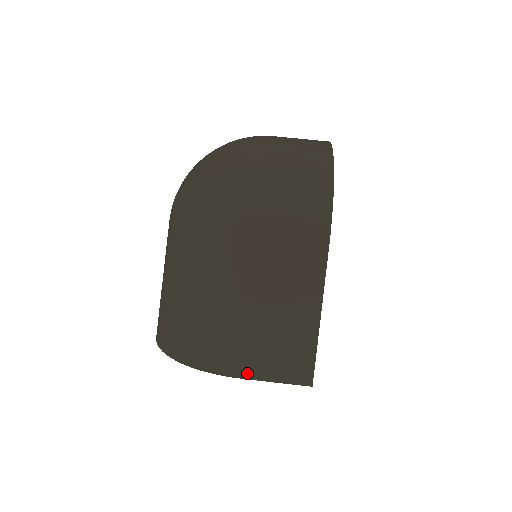
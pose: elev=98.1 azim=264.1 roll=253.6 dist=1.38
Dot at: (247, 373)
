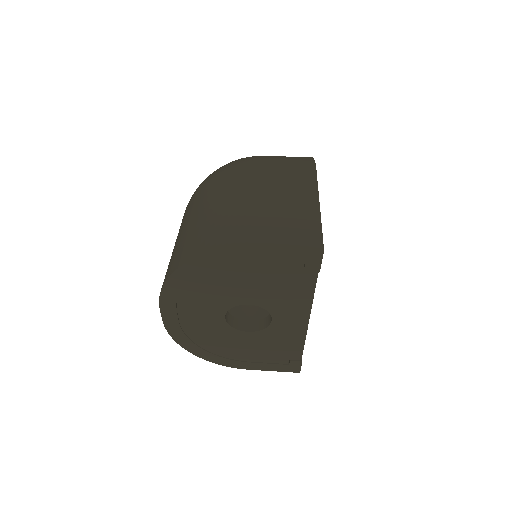
Dot at: (259, 244)
